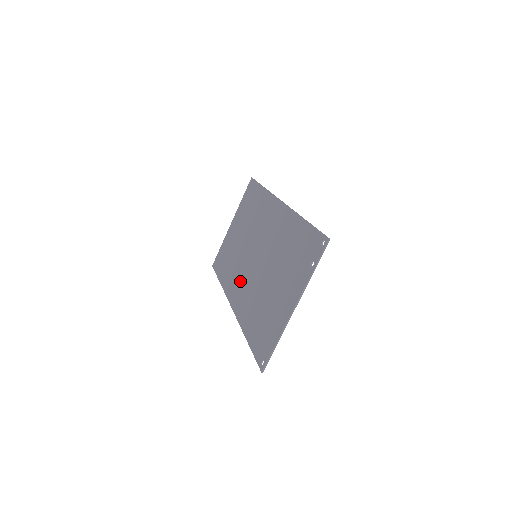
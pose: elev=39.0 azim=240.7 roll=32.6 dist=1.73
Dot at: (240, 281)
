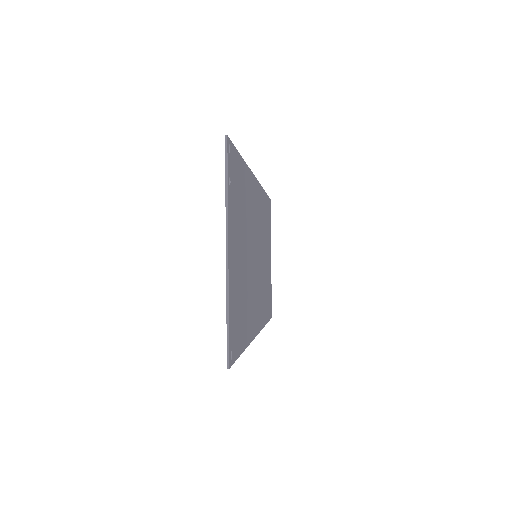
Dot at: occluded
